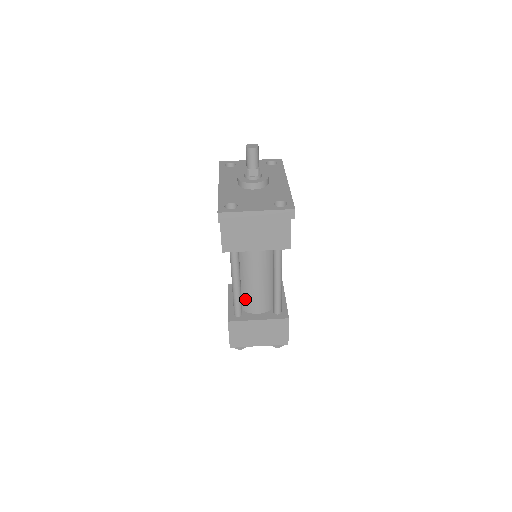
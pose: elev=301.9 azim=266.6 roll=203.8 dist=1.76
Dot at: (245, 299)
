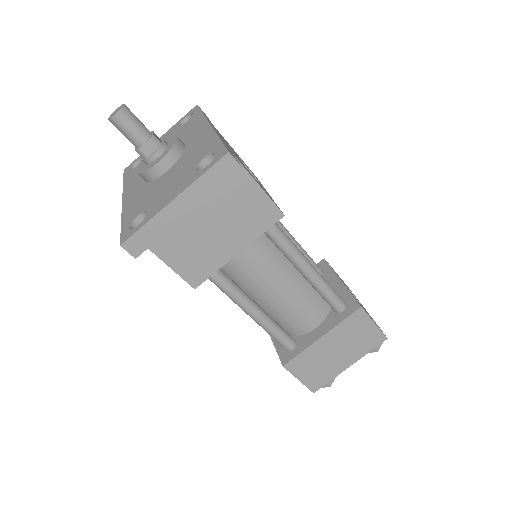
Dot at: (284, 321)
